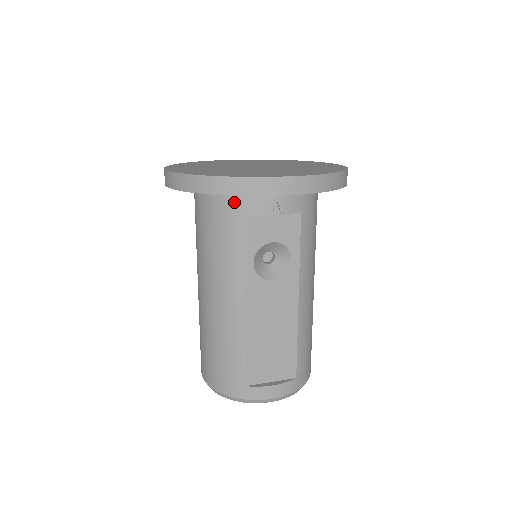
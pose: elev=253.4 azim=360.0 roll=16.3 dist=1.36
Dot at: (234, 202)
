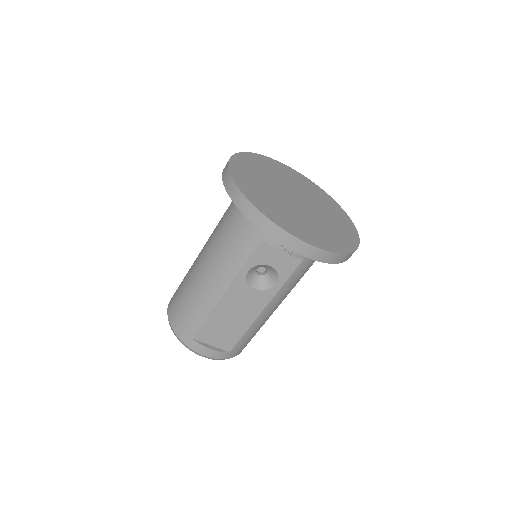
Dot at: occluded
